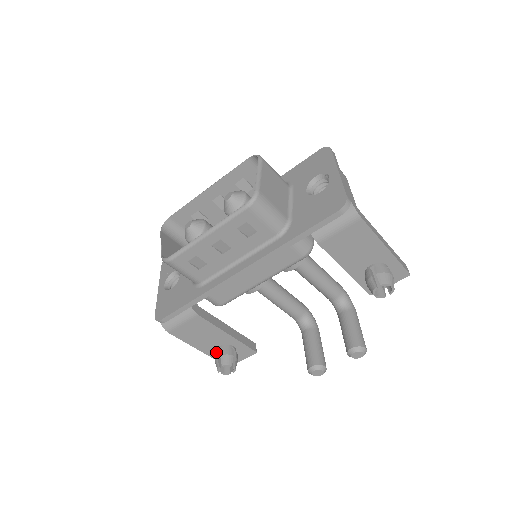
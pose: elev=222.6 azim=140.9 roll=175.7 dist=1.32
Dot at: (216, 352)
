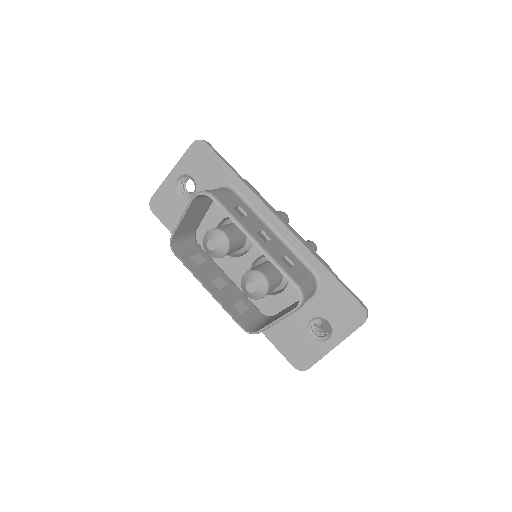
Dot at: occluded
